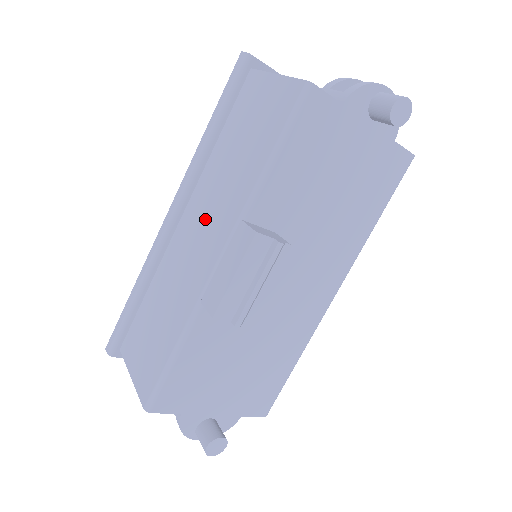
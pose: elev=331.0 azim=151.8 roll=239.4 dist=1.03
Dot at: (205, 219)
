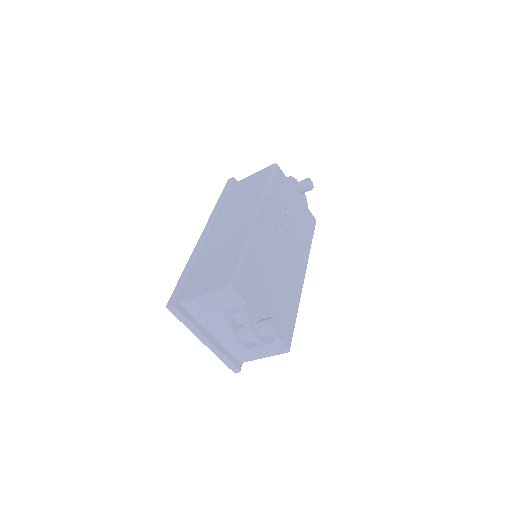
Dot at: (234, 218)
